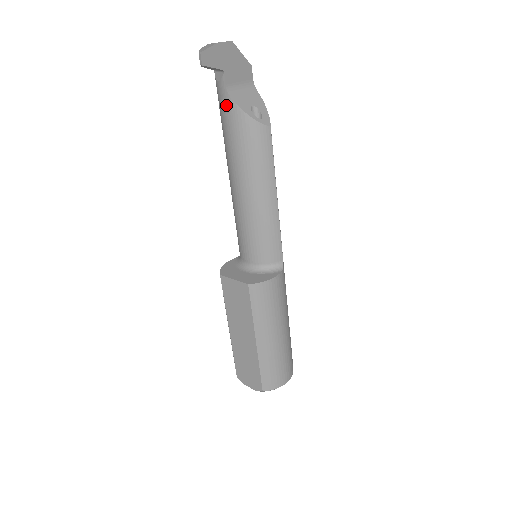
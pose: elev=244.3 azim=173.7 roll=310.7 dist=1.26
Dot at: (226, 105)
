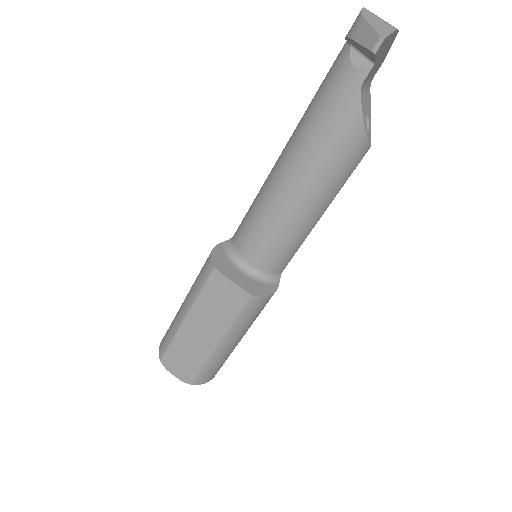
Dot at: (347, 100)
